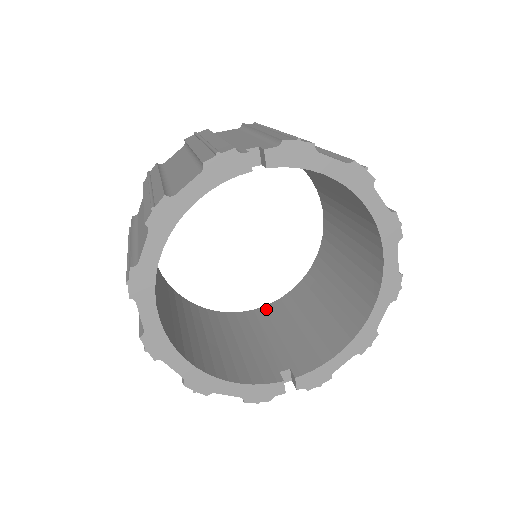
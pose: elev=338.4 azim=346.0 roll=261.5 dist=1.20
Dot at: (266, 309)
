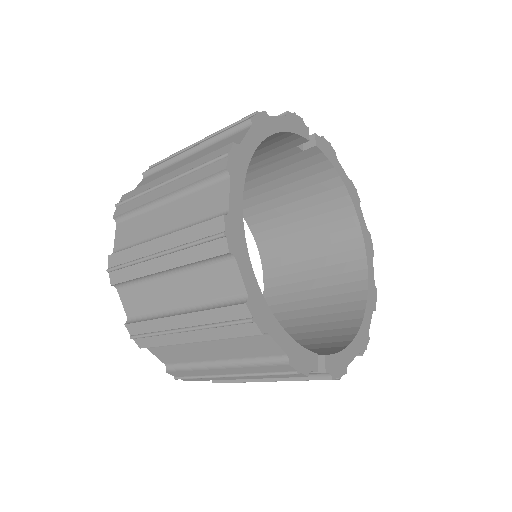
Dot at: occluded
